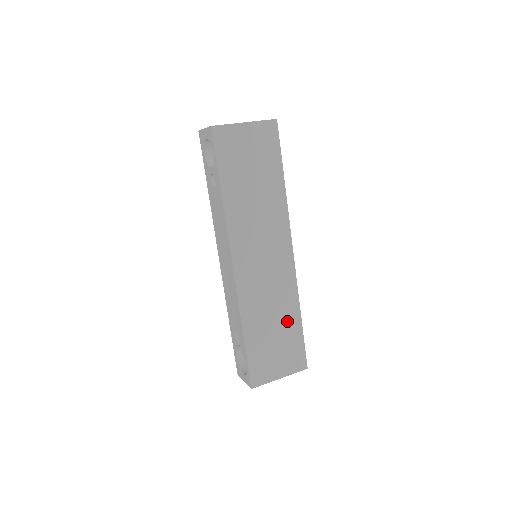
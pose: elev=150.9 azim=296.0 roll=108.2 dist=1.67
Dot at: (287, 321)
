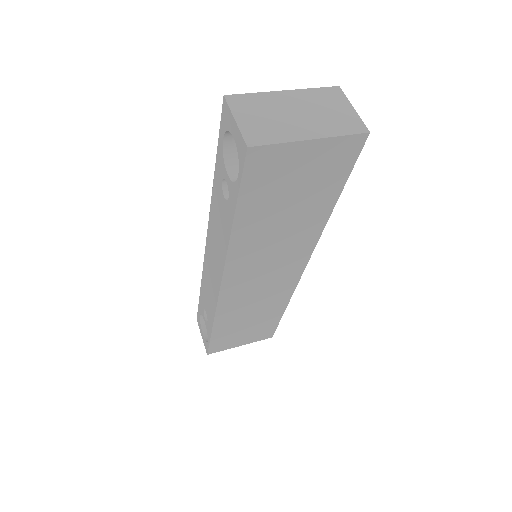
Dot at: (267, 314)
